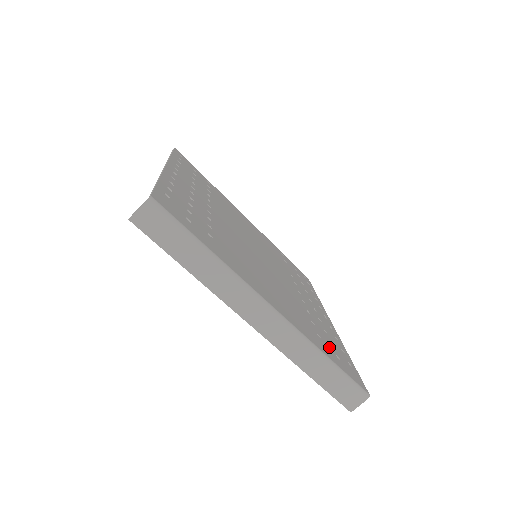
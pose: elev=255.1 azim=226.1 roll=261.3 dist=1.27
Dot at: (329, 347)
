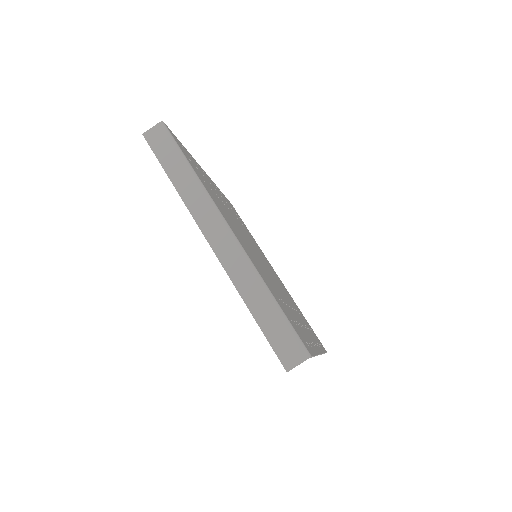
Dot at: (286, 311)
